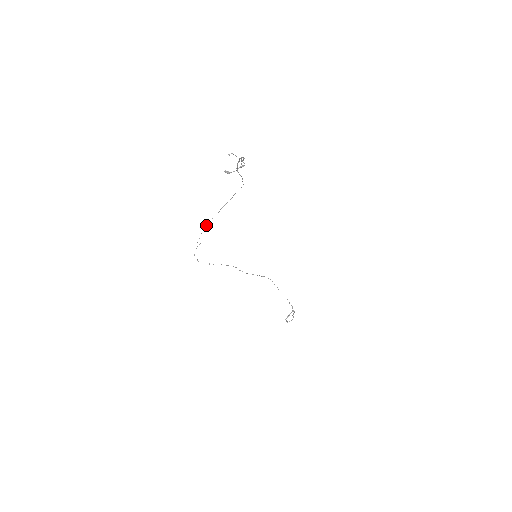
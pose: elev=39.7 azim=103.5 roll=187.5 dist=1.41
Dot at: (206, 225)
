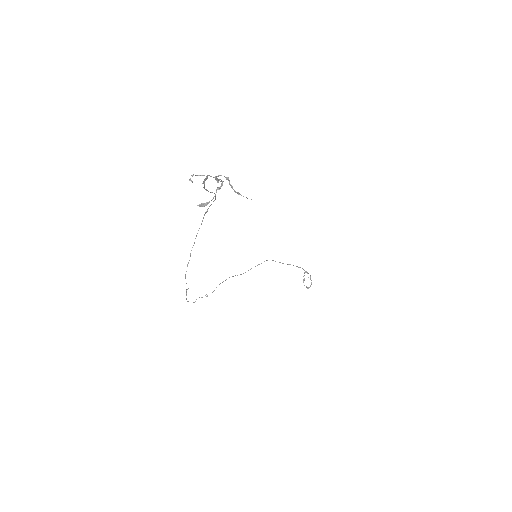
Dot at: occluded
